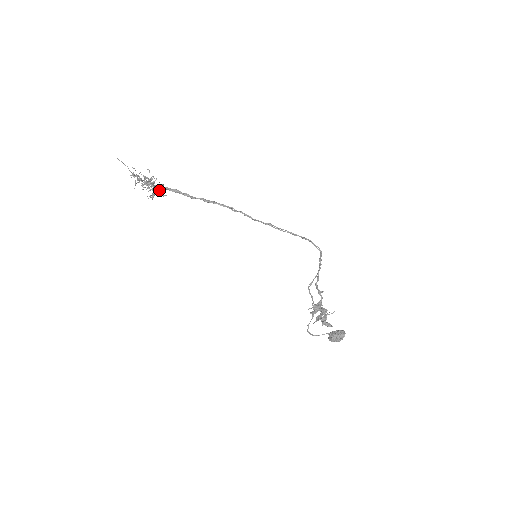
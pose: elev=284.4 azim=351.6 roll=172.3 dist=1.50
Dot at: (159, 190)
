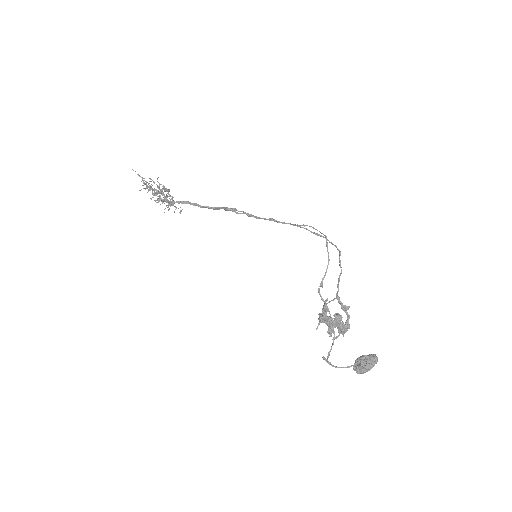
Dot at: occluded
